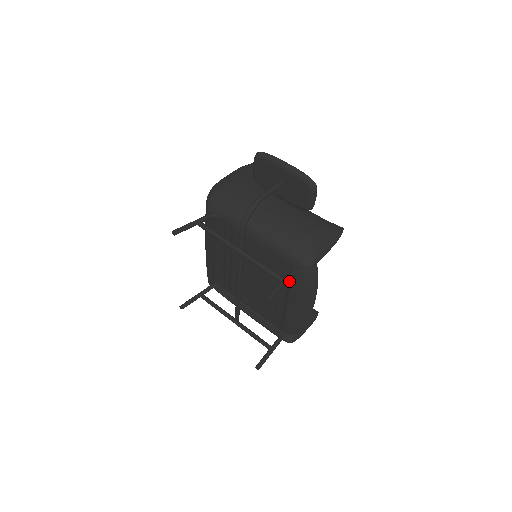
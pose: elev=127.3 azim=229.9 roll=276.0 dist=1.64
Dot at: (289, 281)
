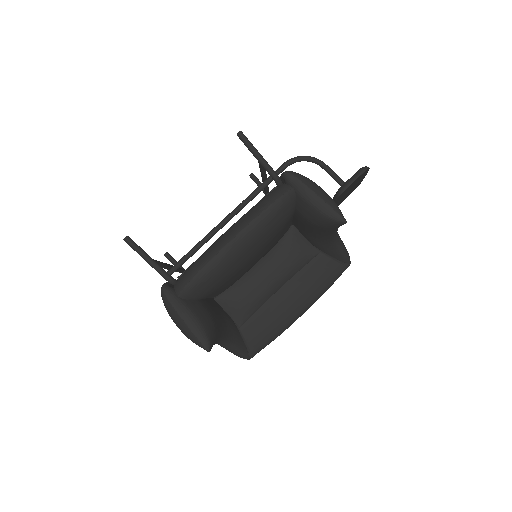
Dot at: occluded
